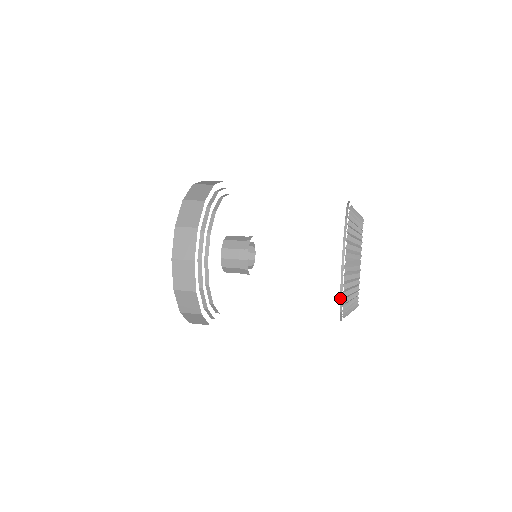
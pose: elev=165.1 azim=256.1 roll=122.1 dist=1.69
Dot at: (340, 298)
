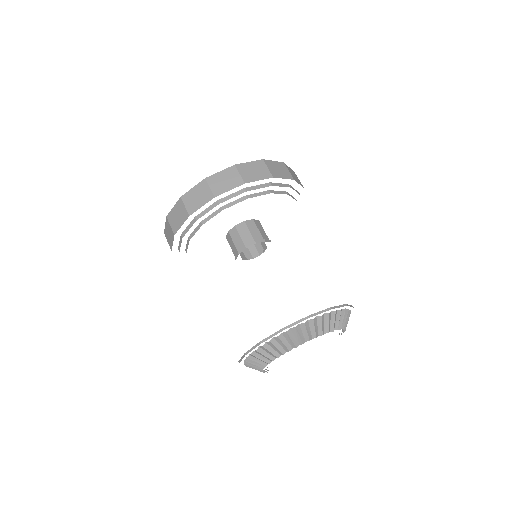
Dot at: occluded
